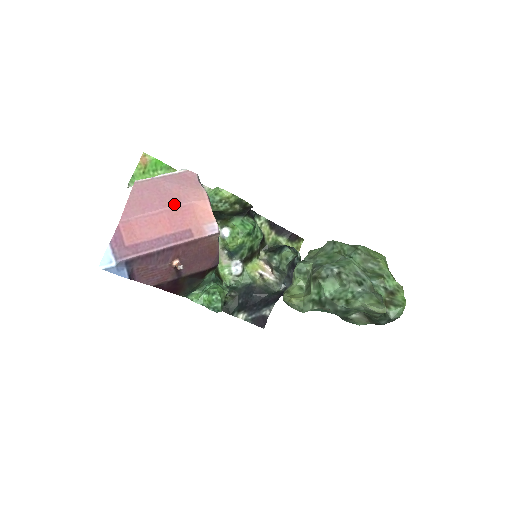
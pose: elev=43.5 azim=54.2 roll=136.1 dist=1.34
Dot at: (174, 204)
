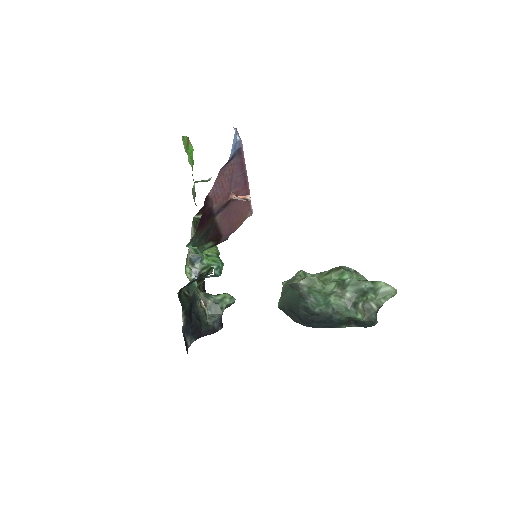
Dot at: occluded
